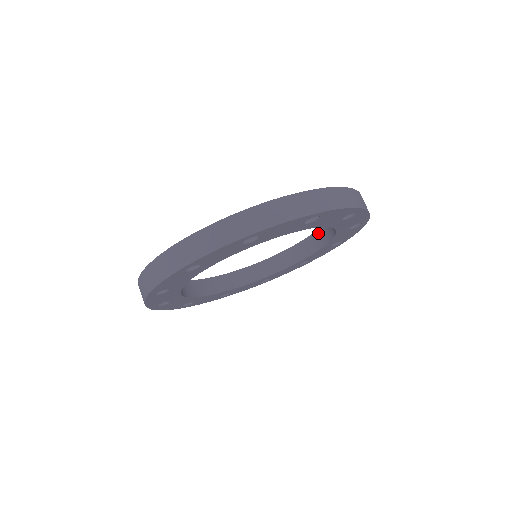
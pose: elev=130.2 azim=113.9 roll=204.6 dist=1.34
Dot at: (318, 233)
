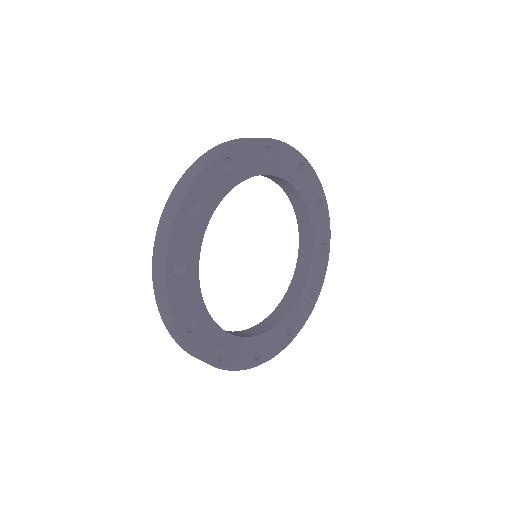
Dot at: (296, 211)
